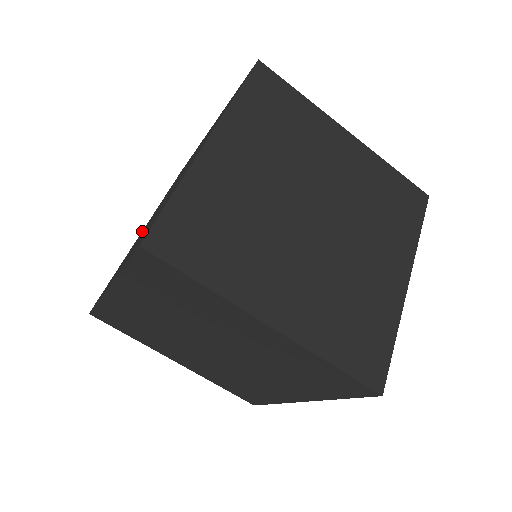
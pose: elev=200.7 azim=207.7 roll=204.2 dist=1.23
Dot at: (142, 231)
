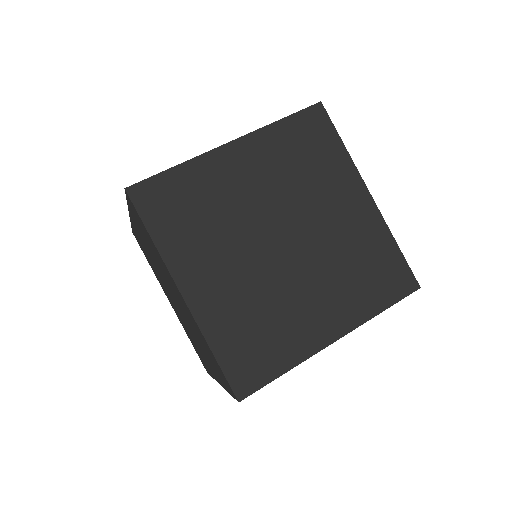
Dot at: (171, 304)
